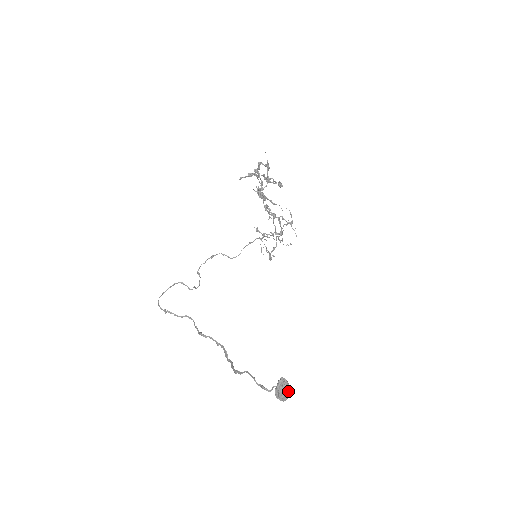
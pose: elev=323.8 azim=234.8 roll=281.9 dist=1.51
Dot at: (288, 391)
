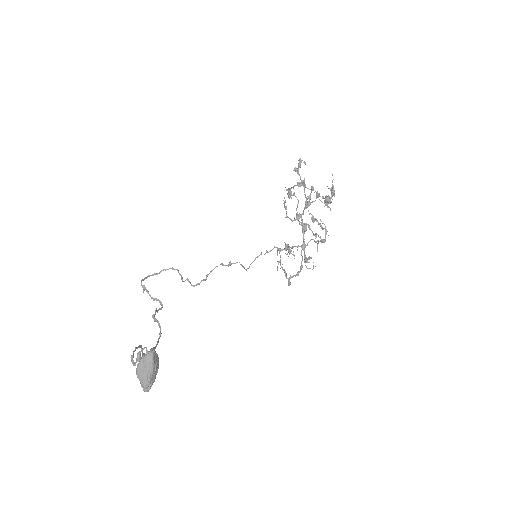
Dot at: (149, 370)
